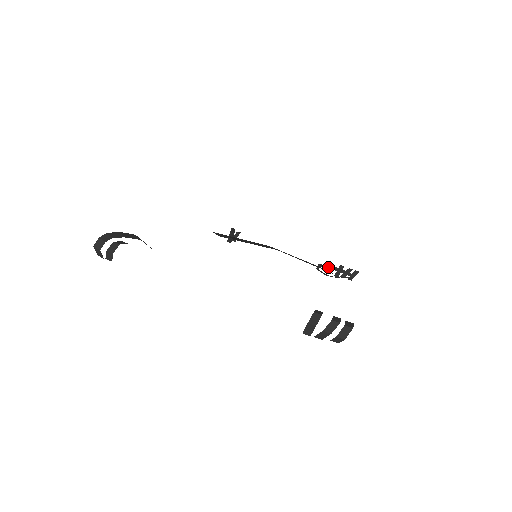
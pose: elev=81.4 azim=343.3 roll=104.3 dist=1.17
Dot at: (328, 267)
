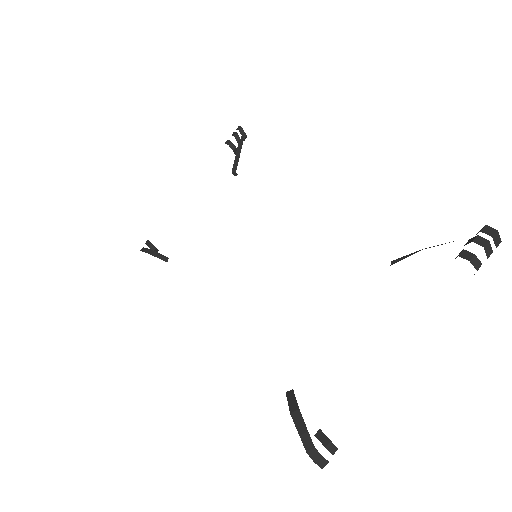
Dot at: (236, 162)
